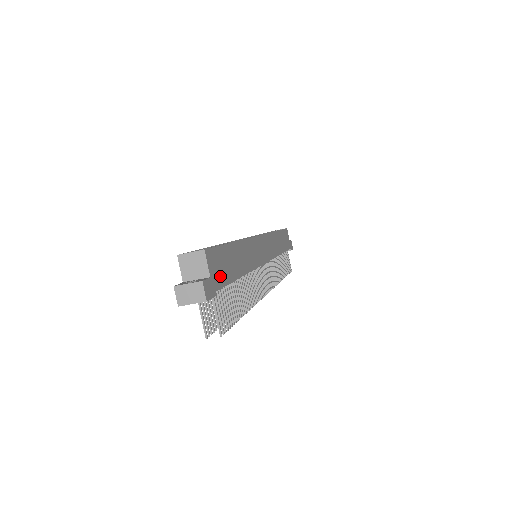
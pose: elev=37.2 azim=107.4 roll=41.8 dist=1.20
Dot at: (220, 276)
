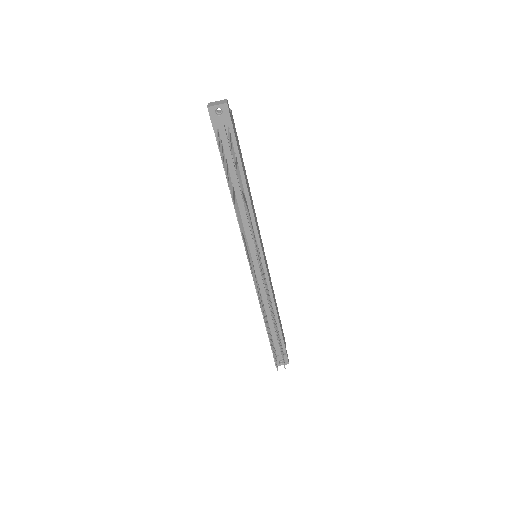
Dot at: (235, 134)
